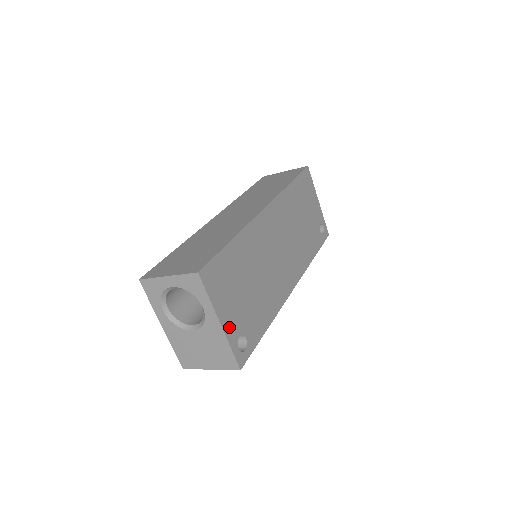
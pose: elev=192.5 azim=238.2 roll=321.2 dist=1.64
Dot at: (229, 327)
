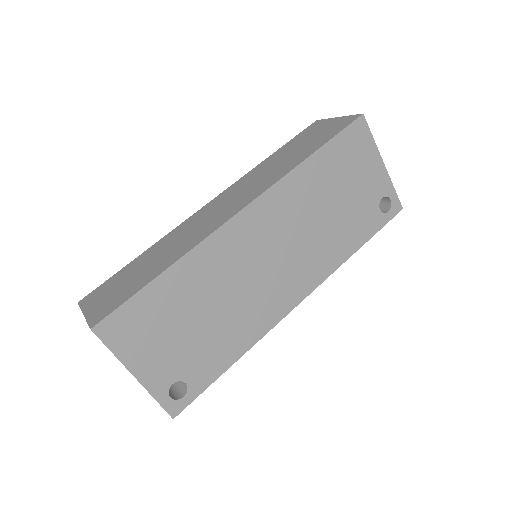
Dot at: (152, 377)
